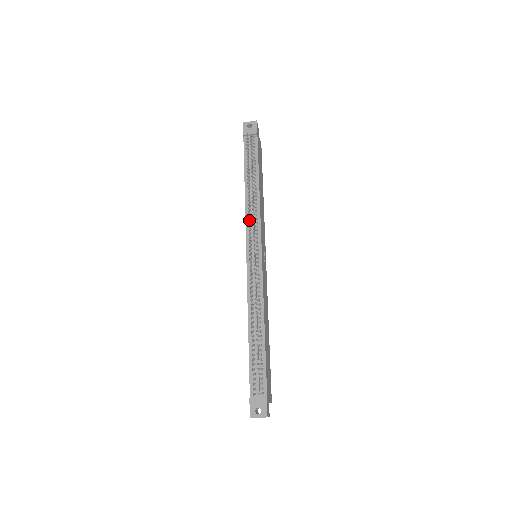
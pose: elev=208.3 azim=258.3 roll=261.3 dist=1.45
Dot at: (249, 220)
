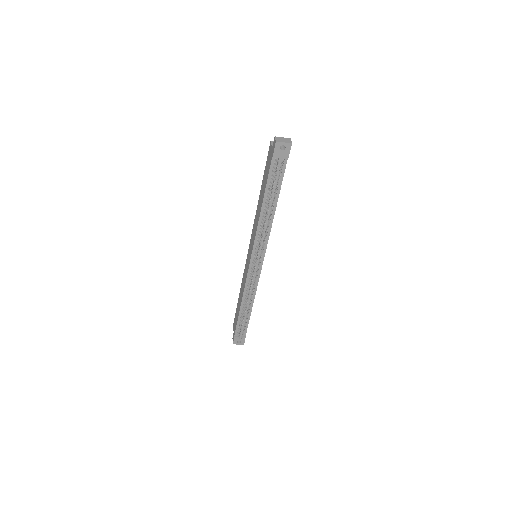
Dot at: (260, 245)
